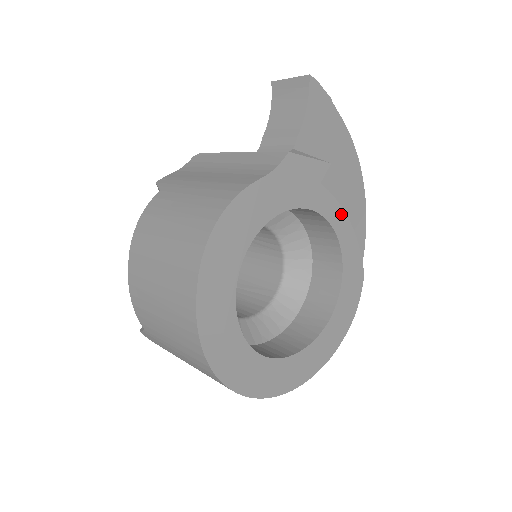
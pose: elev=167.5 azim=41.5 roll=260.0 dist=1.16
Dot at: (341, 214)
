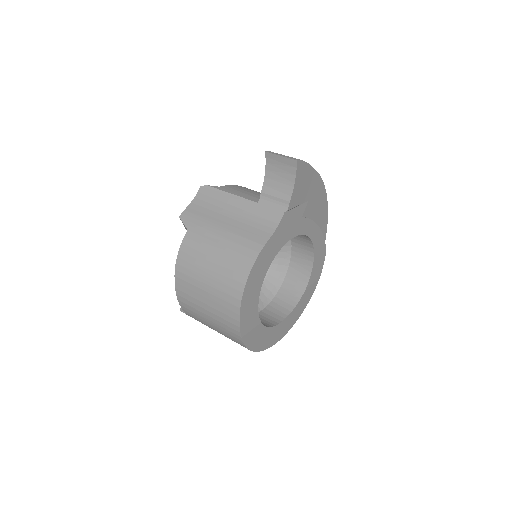
Dot at: (314, 226)
